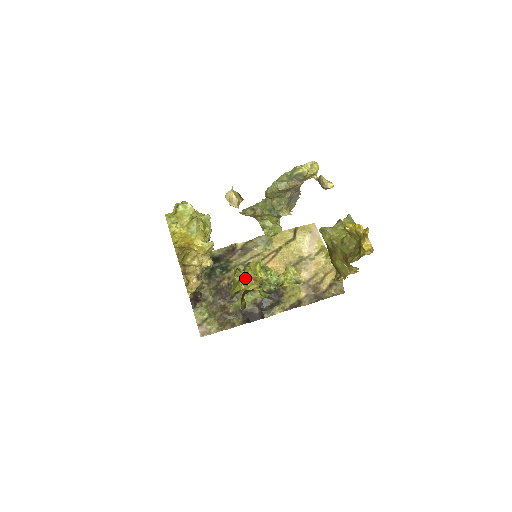
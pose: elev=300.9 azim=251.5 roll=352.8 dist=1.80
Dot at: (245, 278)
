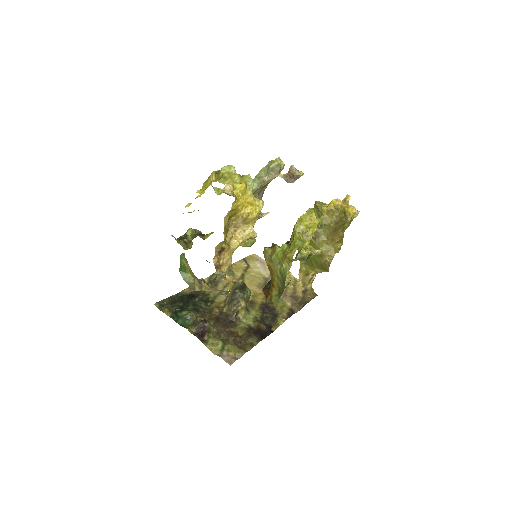
Dot at: (298, 235)
